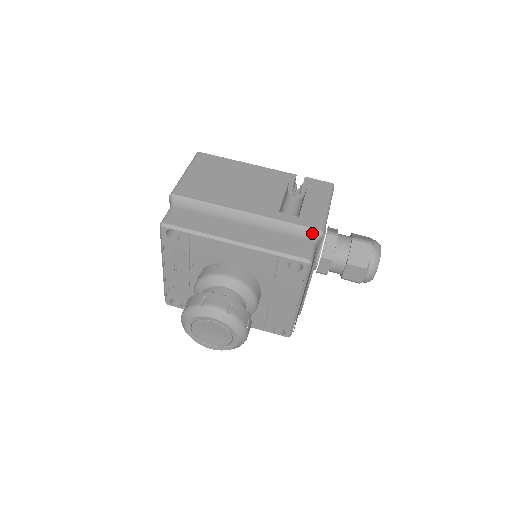
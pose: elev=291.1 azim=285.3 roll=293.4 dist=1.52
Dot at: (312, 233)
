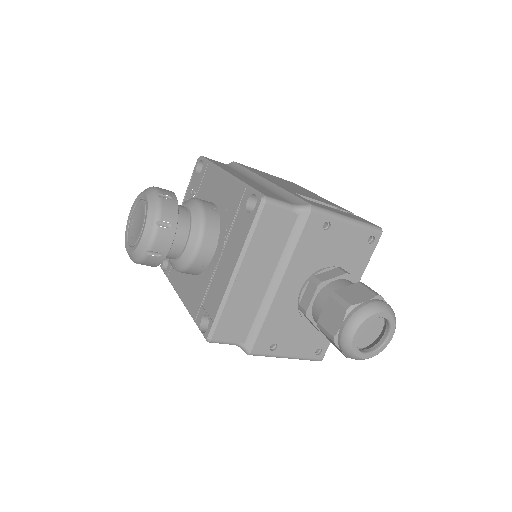
Dot at: (300, 203)
